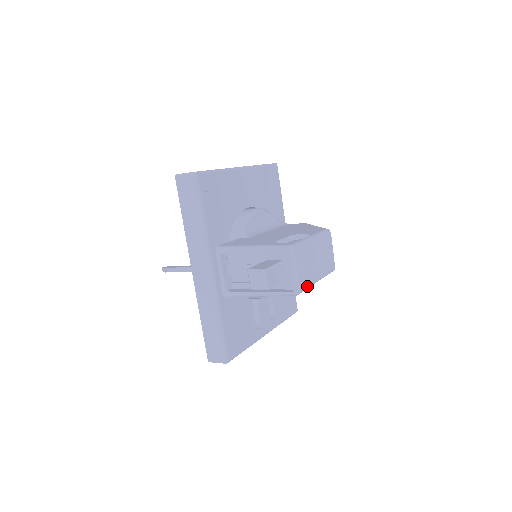
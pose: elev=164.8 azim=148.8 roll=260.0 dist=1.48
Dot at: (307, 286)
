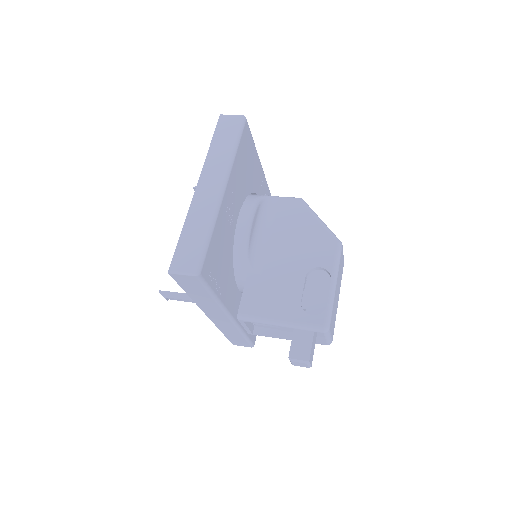
Dot at: (334, 326)
